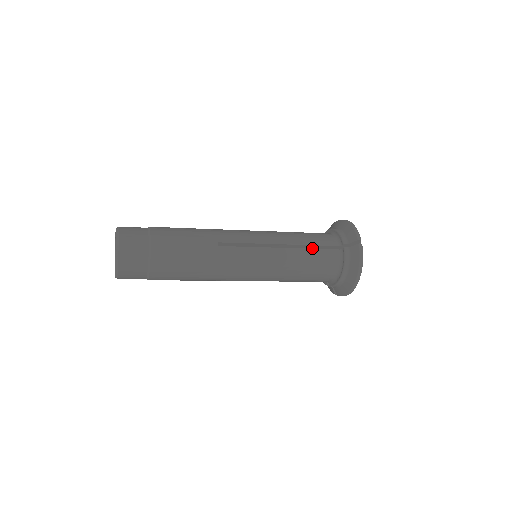
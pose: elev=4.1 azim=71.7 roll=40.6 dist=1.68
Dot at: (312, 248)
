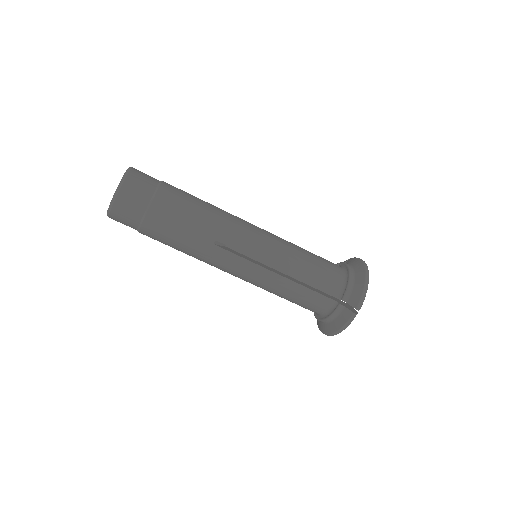
Dot at: occluded
